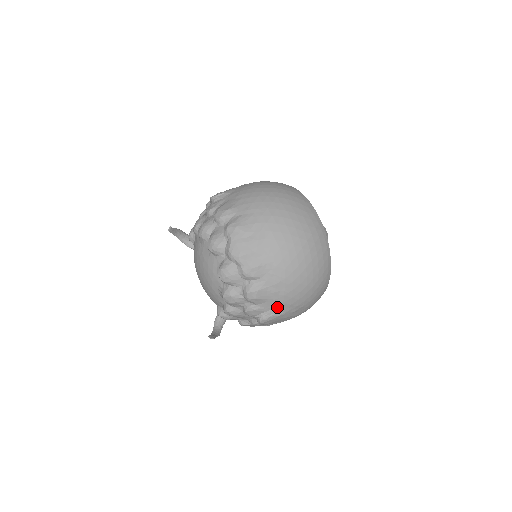
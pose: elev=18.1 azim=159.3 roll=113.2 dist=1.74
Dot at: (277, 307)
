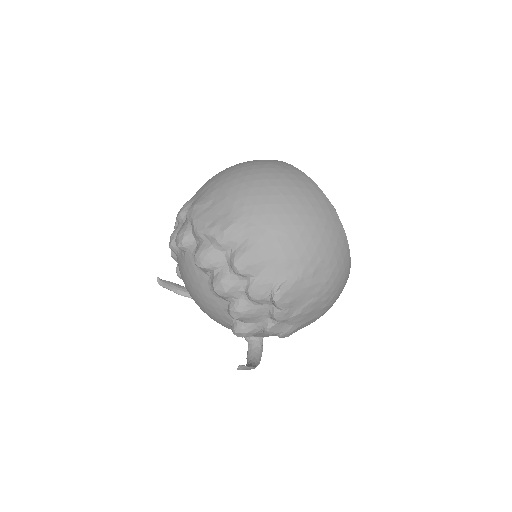
Dot at: (284, 270)
